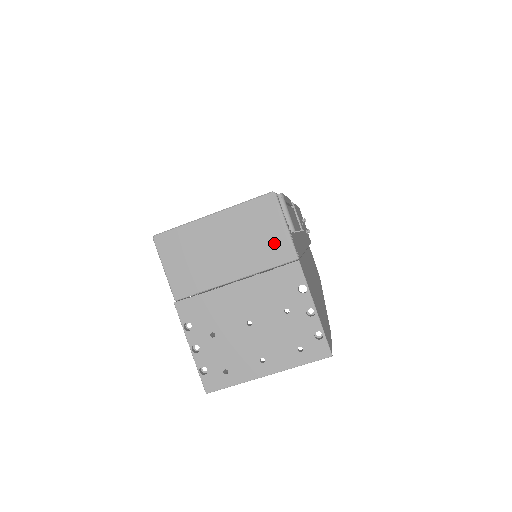
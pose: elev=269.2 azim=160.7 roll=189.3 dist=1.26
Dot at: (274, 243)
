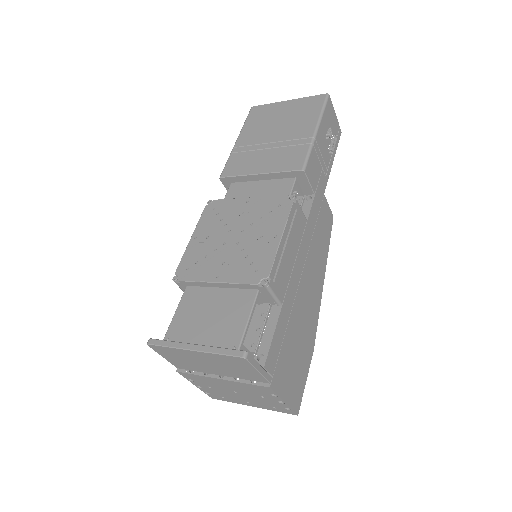
Dot at: (249, 374)
